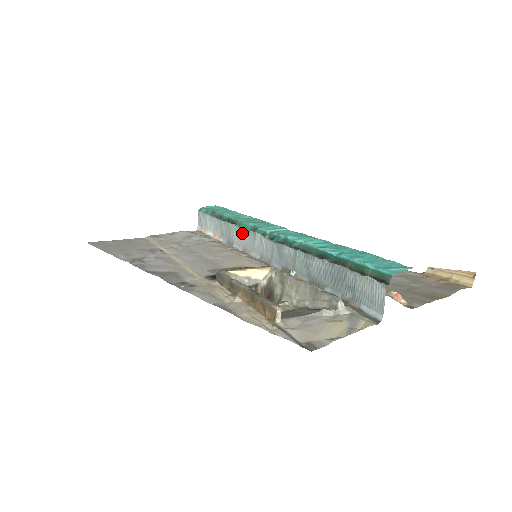
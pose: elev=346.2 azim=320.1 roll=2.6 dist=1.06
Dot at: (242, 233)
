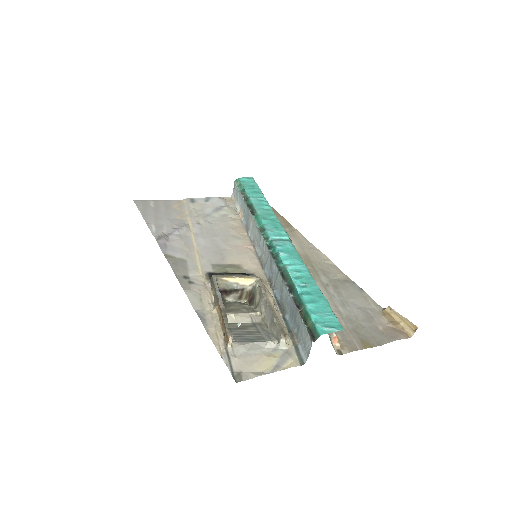
Dot at: (255, 226)
